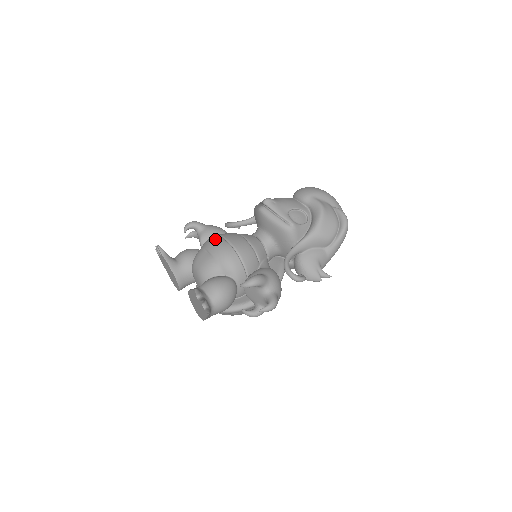
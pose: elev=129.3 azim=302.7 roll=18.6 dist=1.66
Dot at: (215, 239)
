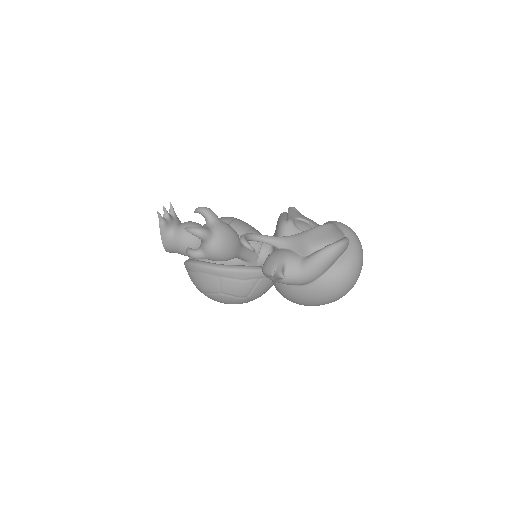
Dot at: occluded
